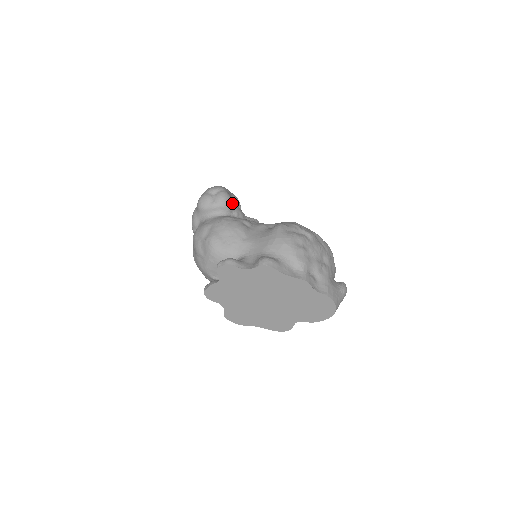
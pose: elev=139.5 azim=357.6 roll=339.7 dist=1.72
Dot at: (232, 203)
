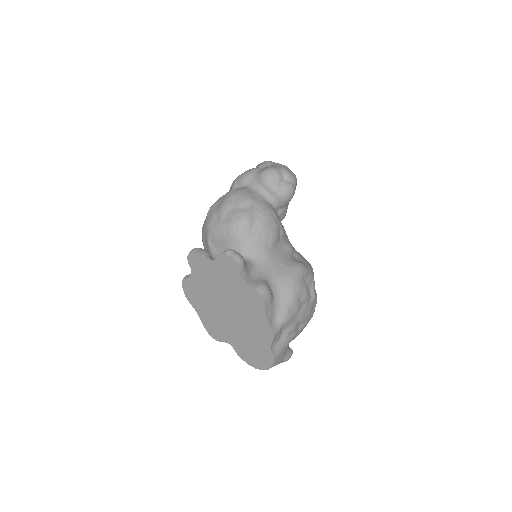
Dot at: occluded
